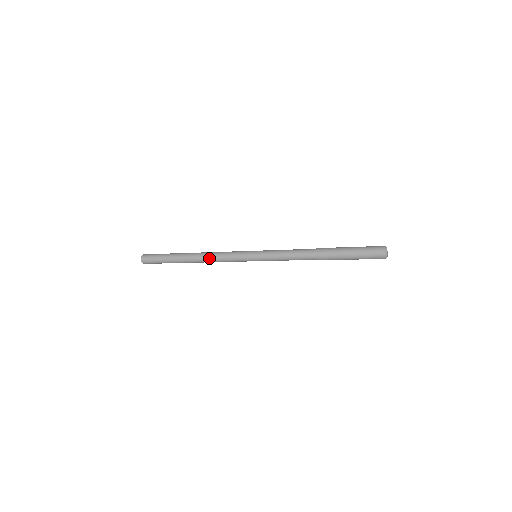
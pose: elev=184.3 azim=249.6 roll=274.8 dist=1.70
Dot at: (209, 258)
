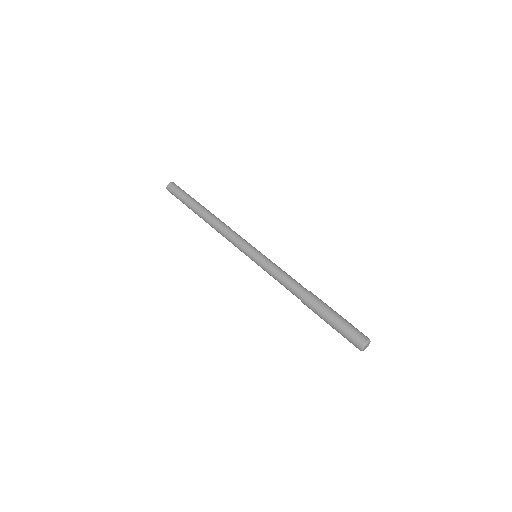
Dot at: occluded
